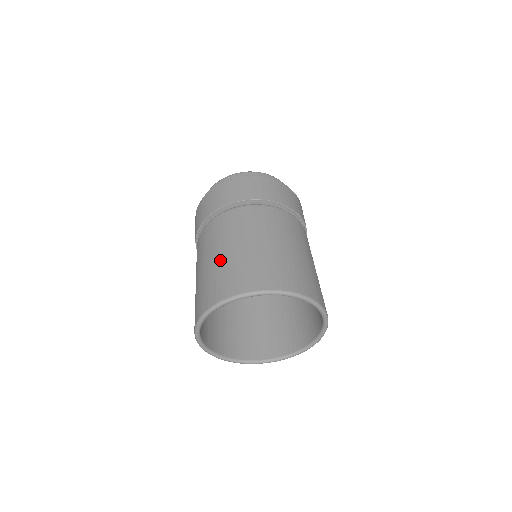
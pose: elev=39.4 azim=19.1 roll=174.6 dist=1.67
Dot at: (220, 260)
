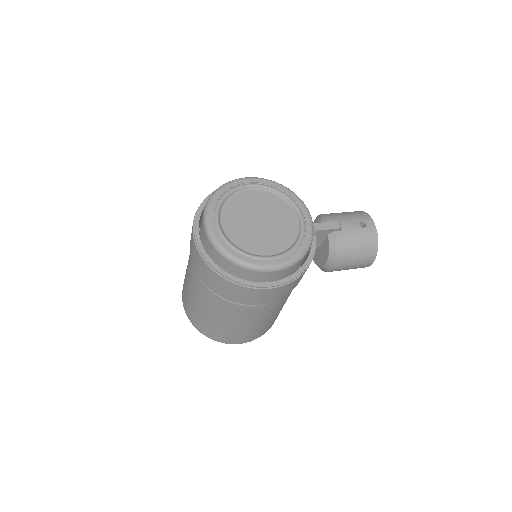
Dot at: (185, 275)
